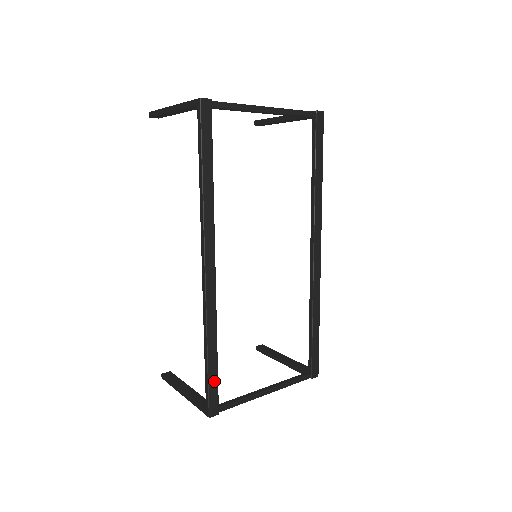
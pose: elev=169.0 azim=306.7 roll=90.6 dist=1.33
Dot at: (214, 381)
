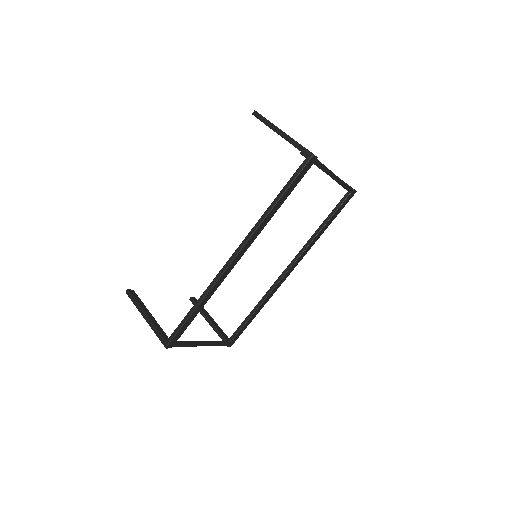
Dot at: (185, 327)
